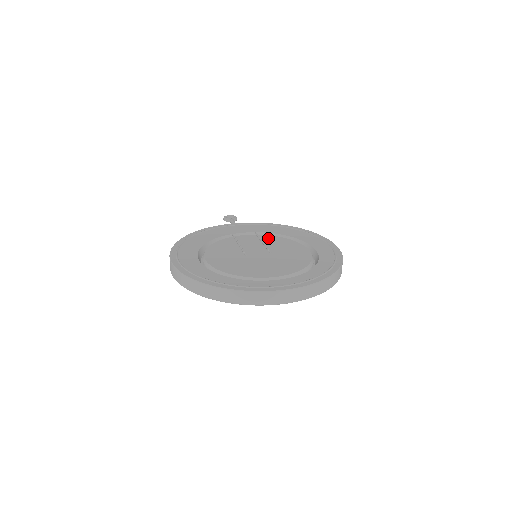
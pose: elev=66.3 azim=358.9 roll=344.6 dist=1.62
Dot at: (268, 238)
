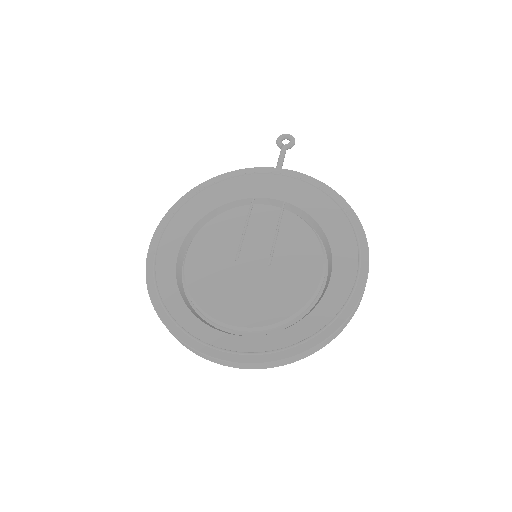
Dot at: (290, 224)
